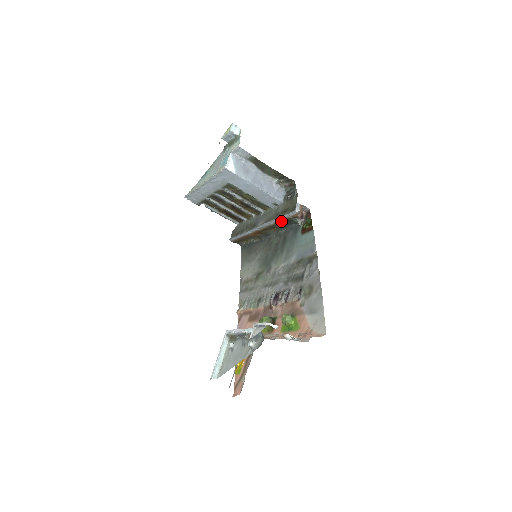
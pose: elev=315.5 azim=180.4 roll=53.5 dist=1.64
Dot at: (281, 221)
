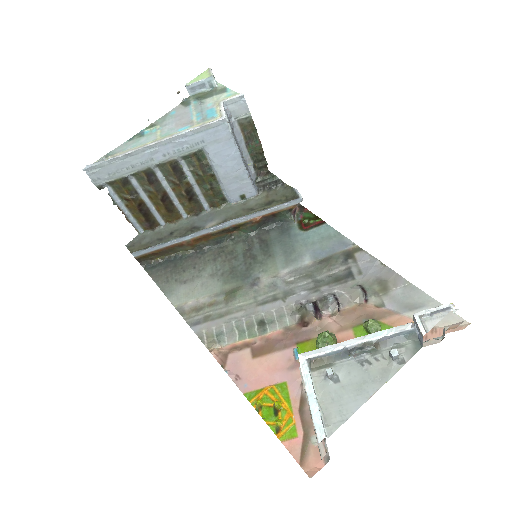
Dot at: (263, 216)
